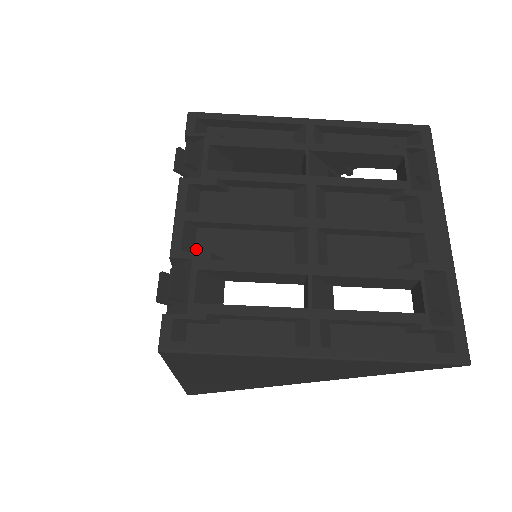
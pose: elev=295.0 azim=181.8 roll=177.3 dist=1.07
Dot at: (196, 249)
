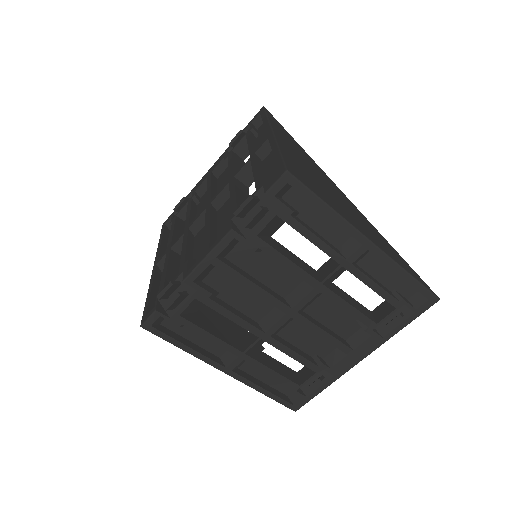
Dot at: (206, 277)
